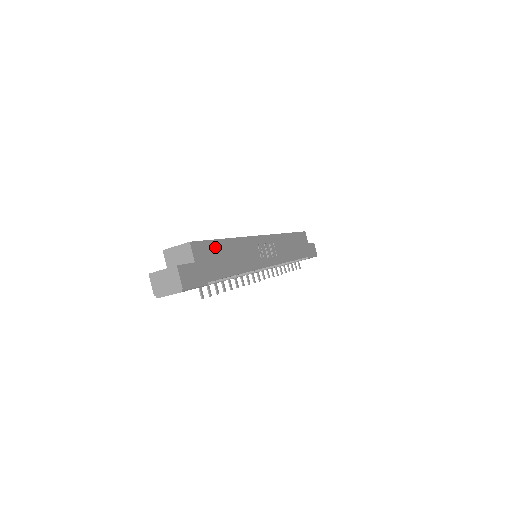
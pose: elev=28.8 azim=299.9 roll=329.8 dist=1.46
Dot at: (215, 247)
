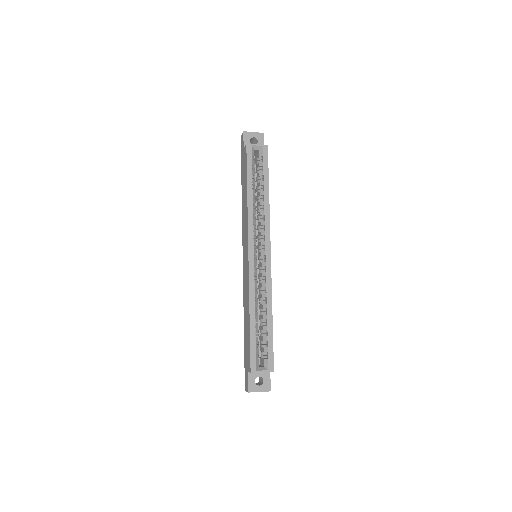
Dot at: occluded
